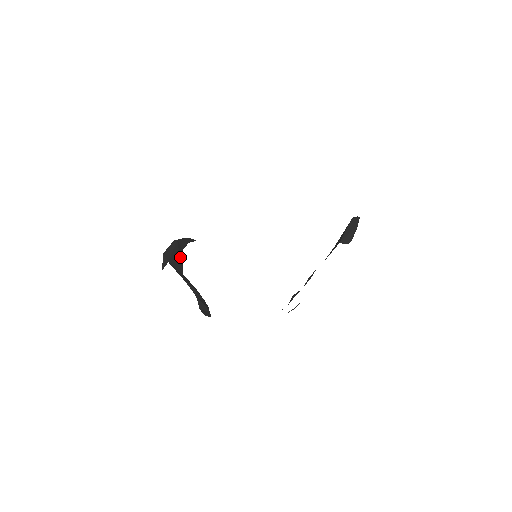
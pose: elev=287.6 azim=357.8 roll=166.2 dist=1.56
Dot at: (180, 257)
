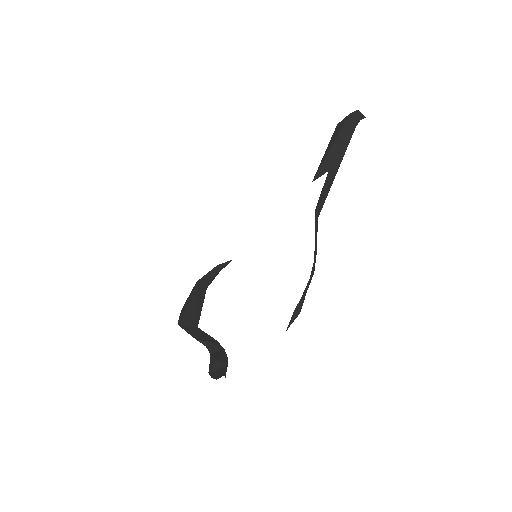
Dot at: (197, 304)
